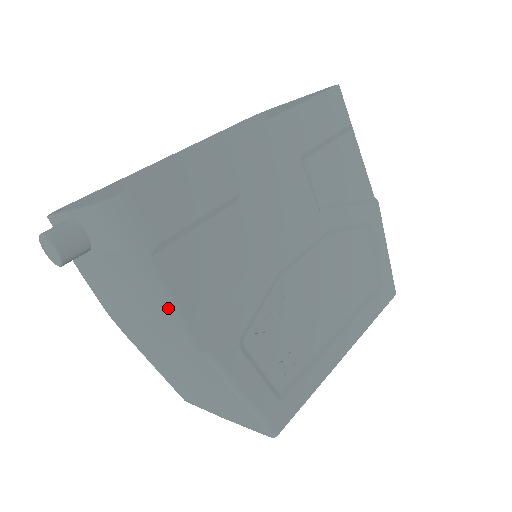
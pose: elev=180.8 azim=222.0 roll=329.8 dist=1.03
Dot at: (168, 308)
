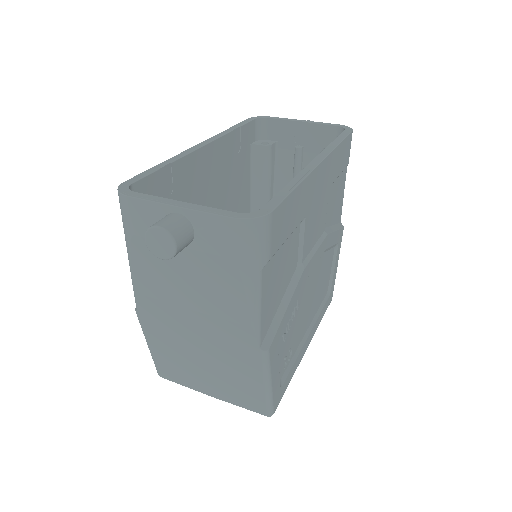
Dot at: (254, 313)
